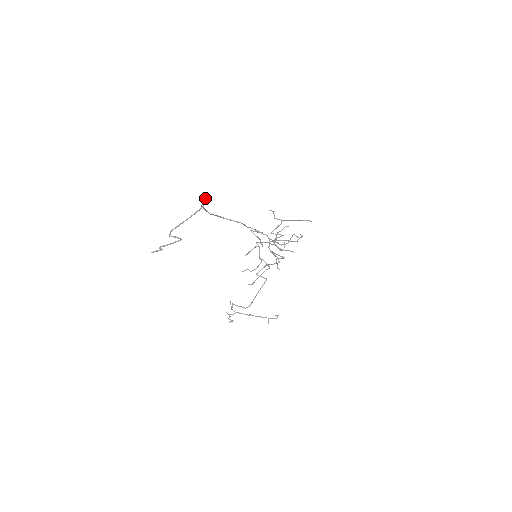
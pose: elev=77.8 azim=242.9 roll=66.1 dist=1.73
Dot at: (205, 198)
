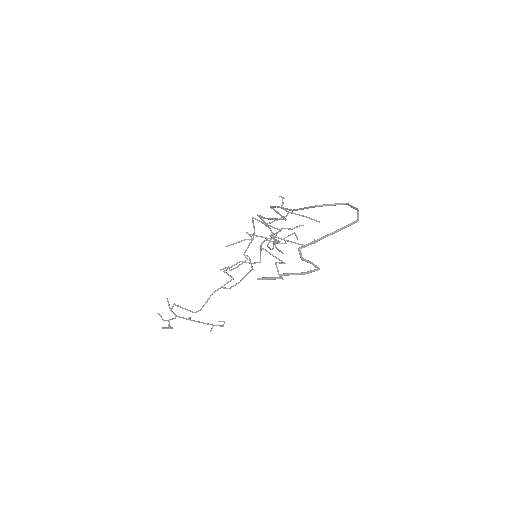
Dot at: occluded
